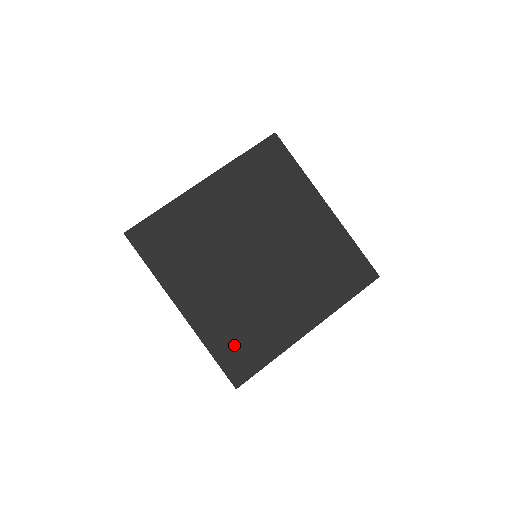
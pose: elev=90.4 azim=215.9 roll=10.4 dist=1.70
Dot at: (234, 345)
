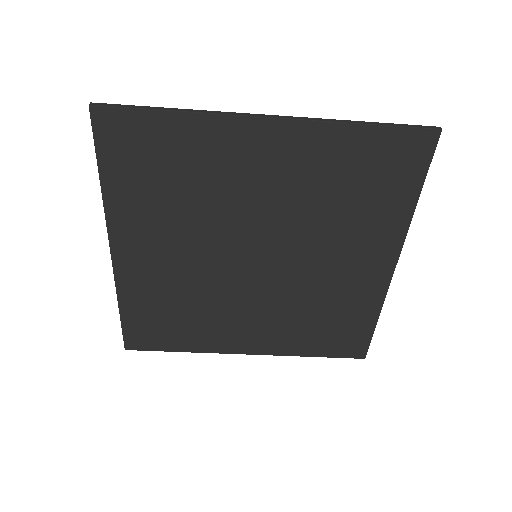
Dot at: (326, 337)
